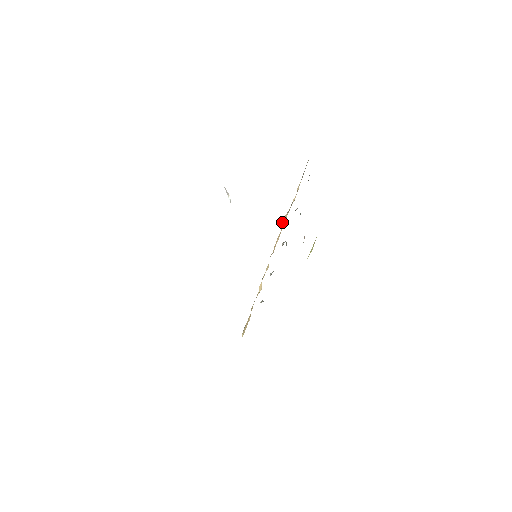
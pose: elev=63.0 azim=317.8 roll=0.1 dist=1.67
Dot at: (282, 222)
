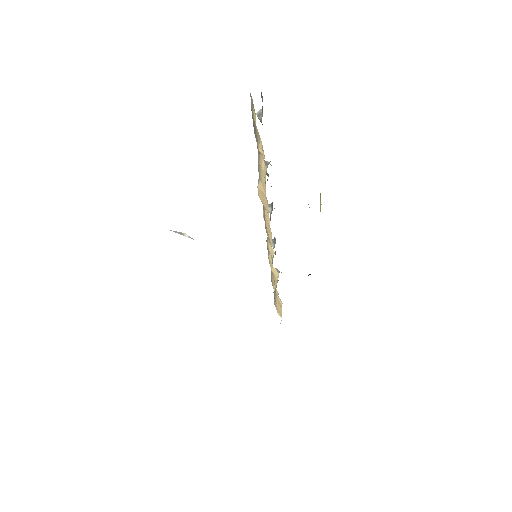
Dot at: (259, 195)
